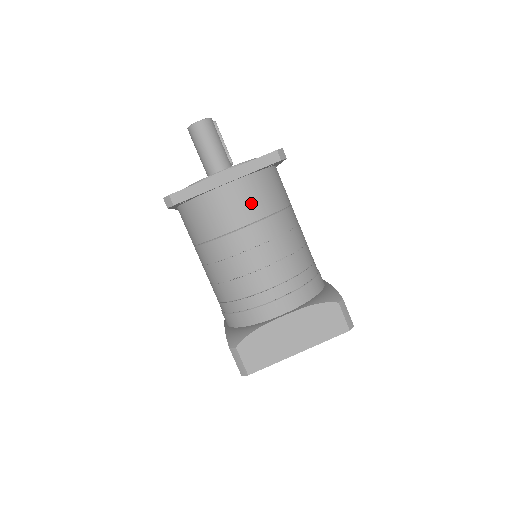
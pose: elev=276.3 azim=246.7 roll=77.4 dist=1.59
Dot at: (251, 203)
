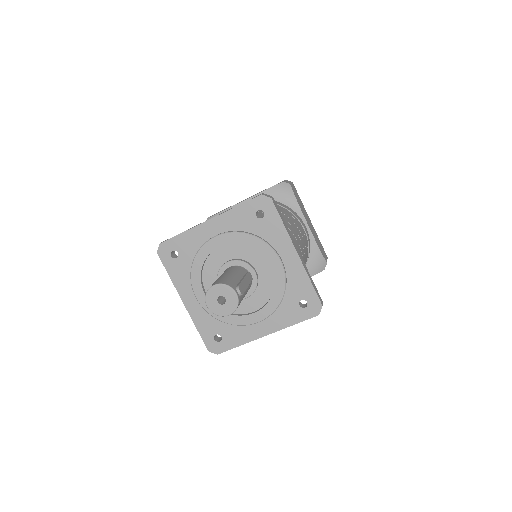
Dot at: occluded
